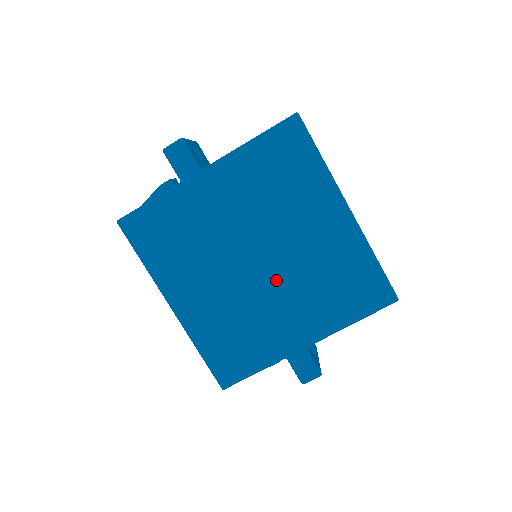
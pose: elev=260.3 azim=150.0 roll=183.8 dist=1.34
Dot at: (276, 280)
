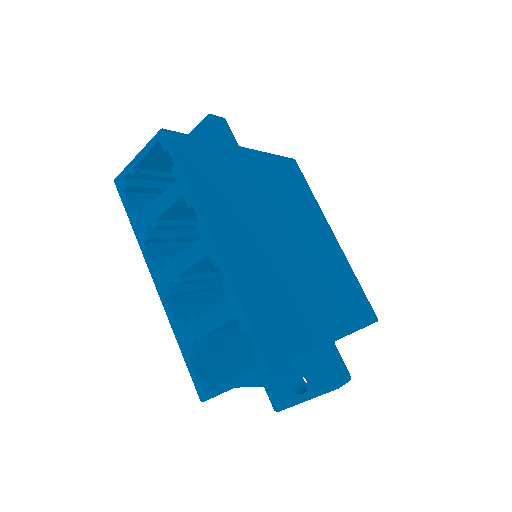
Dot at: (301, 261)
